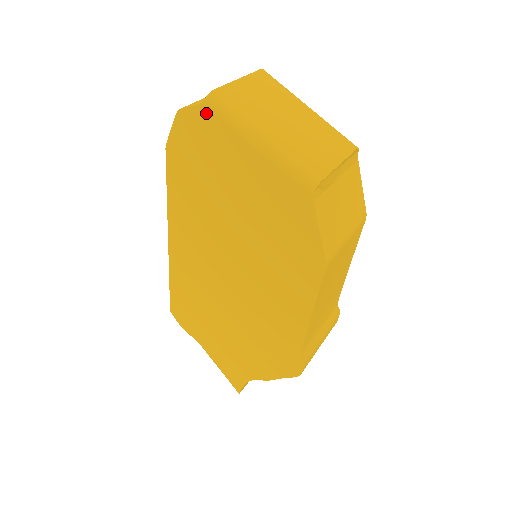
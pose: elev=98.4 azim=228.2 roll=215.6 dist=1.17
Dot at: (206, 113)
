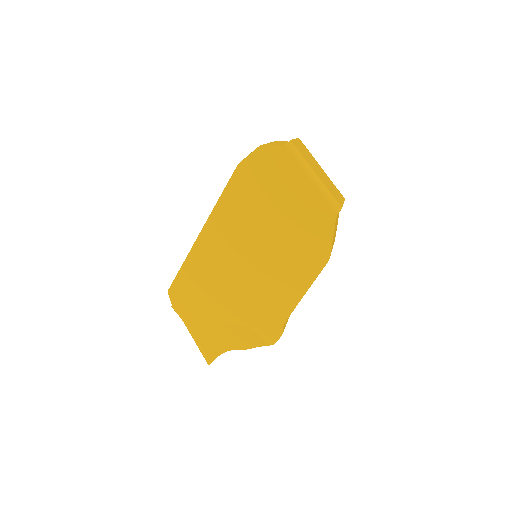
Dot at: (283, 152)
